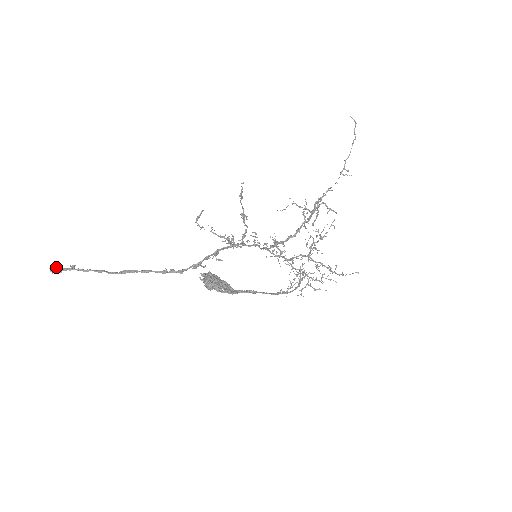
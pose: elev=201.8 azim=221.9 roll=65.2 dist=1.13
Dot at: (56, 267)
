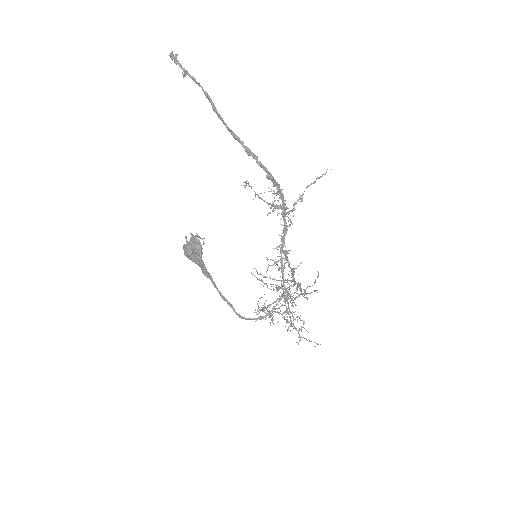
Dot at: occluded
